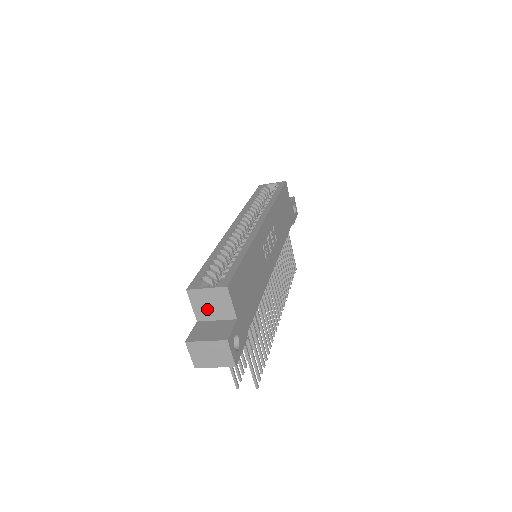
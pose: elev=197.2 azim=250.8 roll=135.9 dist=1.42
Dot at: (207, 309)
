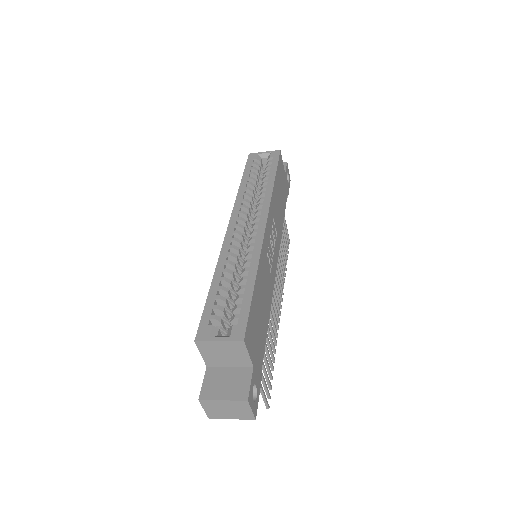
Dot at: (219, 357)
